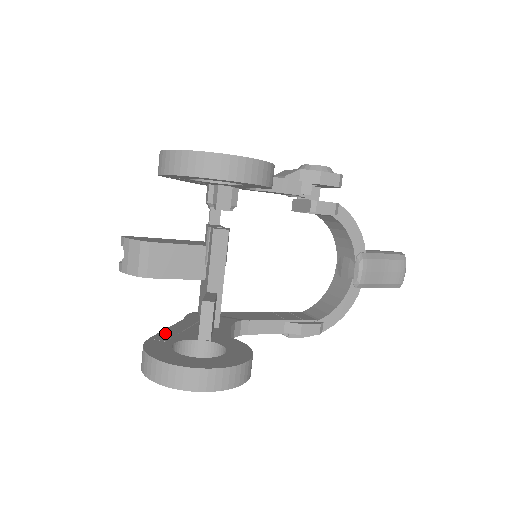
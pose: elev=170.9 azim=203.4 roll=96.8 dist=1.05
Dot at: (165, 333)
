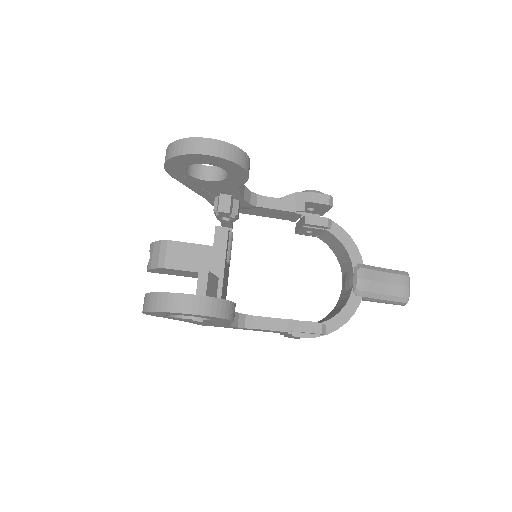
Dot at: occluded
